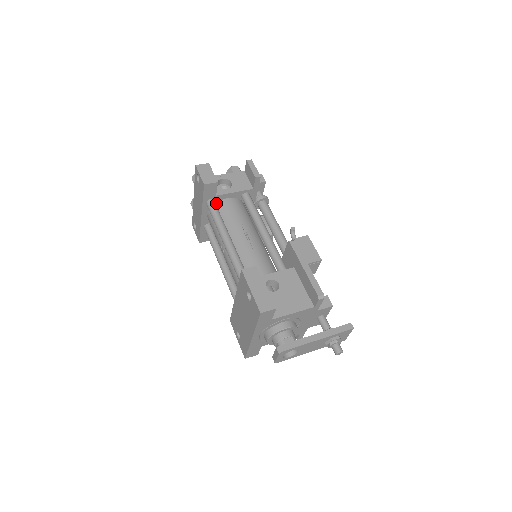
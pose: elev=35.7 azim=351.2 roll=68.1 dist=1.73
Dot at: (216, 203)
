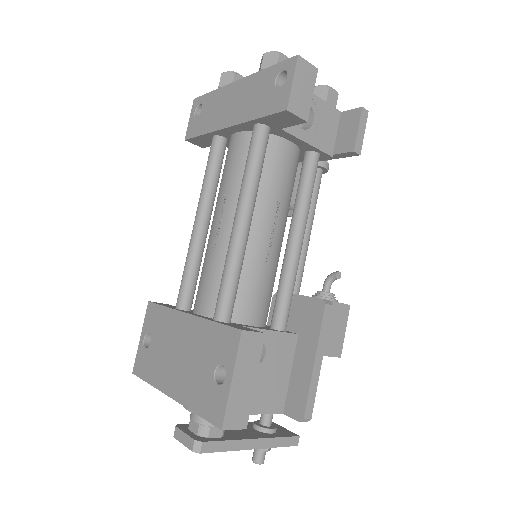
Dot at: occluded
